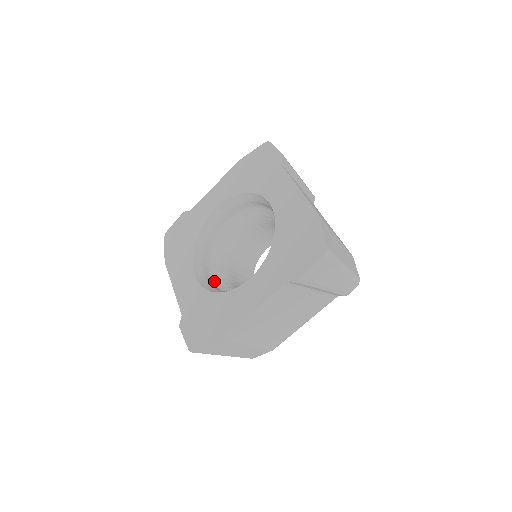
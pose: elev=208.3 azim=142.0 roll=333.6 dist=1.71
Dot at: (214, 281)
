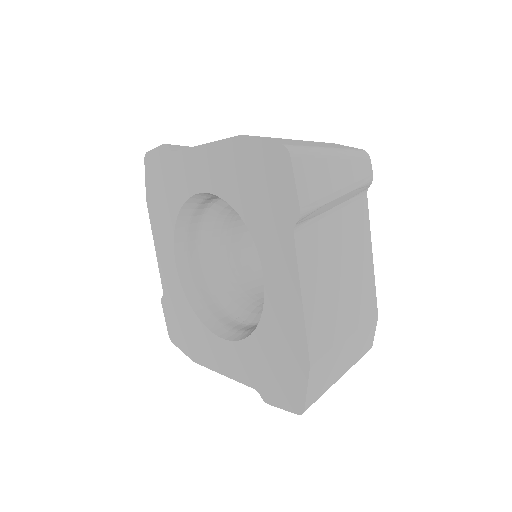
Dot at: (202, 262)
